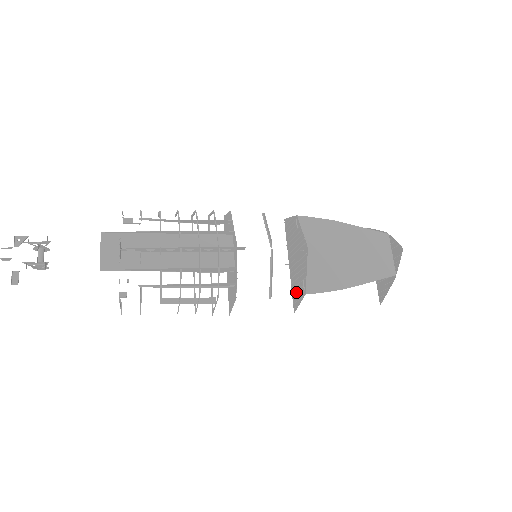
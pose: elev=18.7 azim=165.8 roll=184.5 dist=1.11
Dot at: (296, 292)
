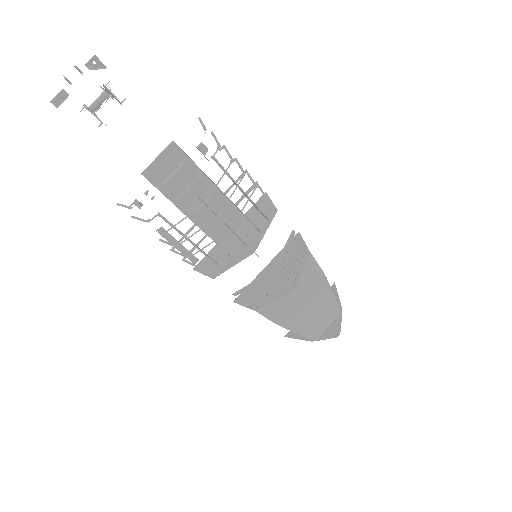
Dot at: (251, 294)
